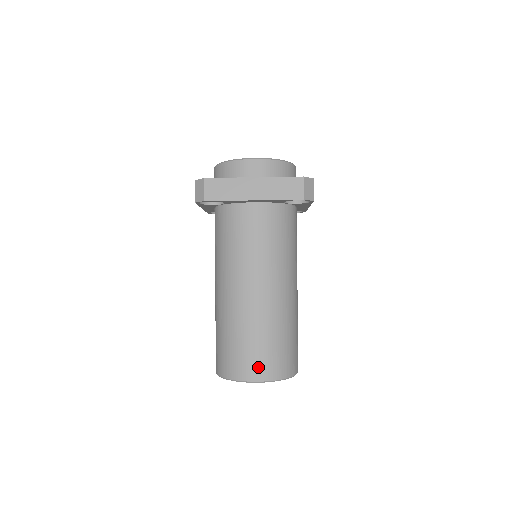
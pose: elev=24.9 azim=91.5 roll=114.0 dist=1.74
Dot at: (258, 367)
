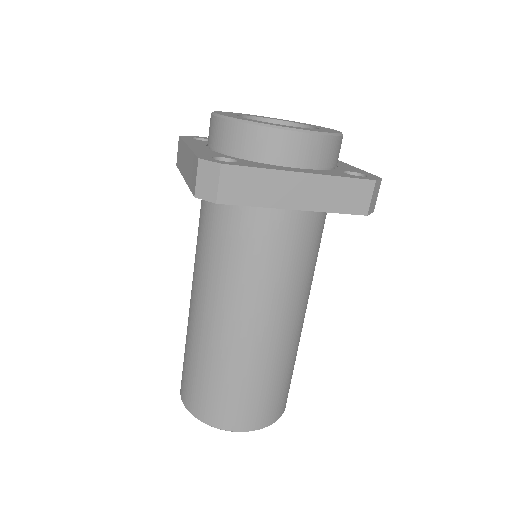
Dot at: (252, 416)
